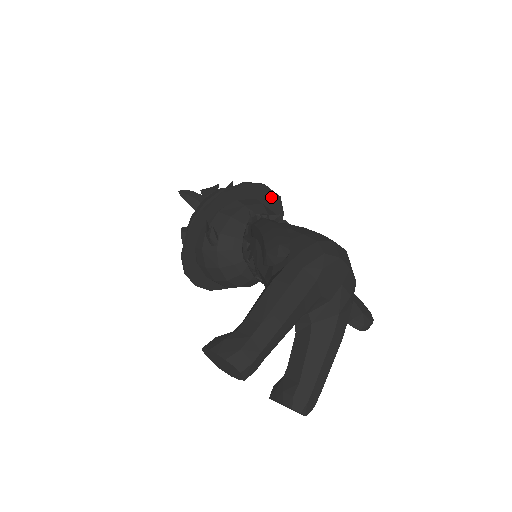
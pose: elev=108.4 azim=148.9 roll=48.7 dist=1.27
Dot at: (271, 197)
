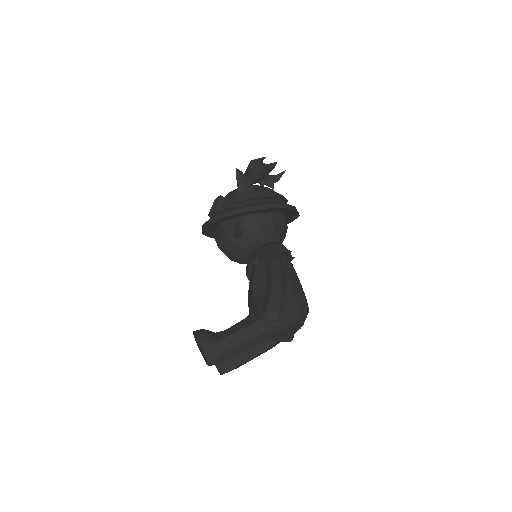
Dot at: (294, 215)
